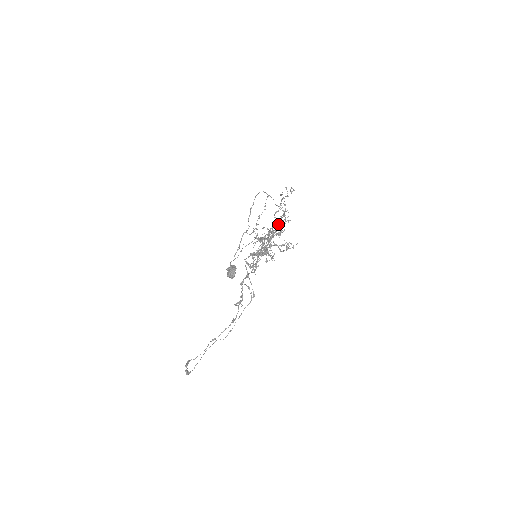
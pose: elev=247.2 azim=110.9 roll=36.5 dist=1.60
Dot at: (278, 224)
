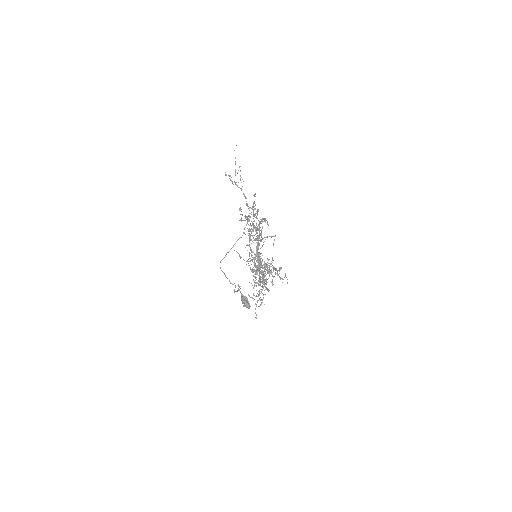
Dot at: (258, 245)
